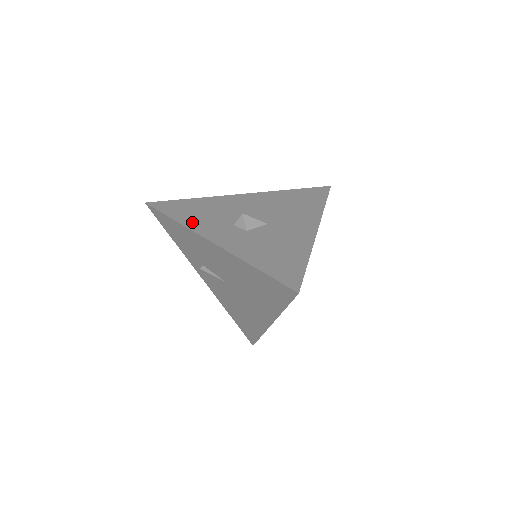
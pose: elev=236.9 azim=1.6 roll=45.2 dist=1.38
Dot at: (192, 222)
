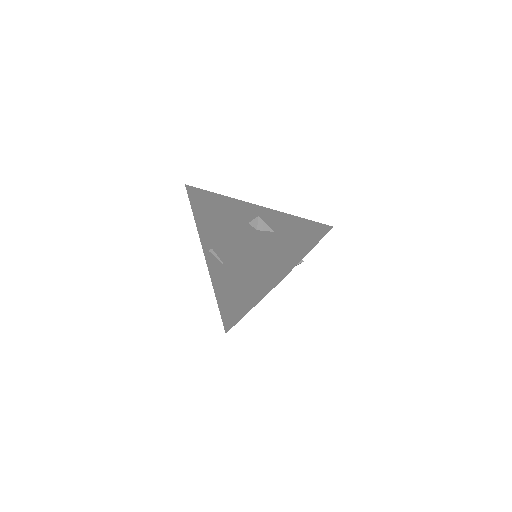
Dot at: (217, 209)
